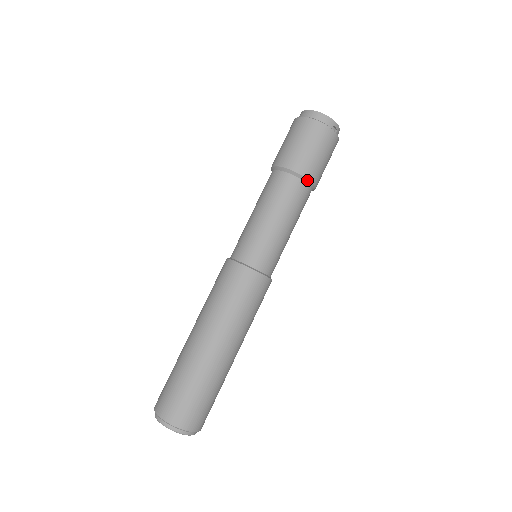
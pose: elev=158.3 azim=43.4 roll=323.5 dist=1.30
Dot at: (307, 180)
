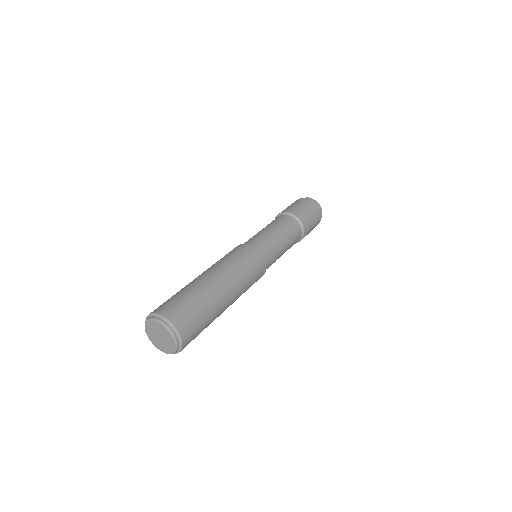
Dot at: (302, 226)
